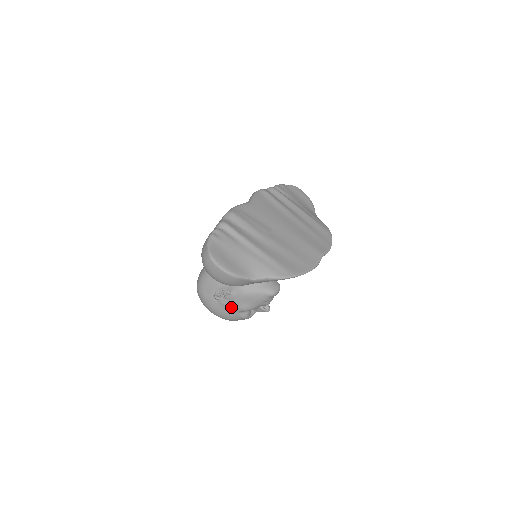
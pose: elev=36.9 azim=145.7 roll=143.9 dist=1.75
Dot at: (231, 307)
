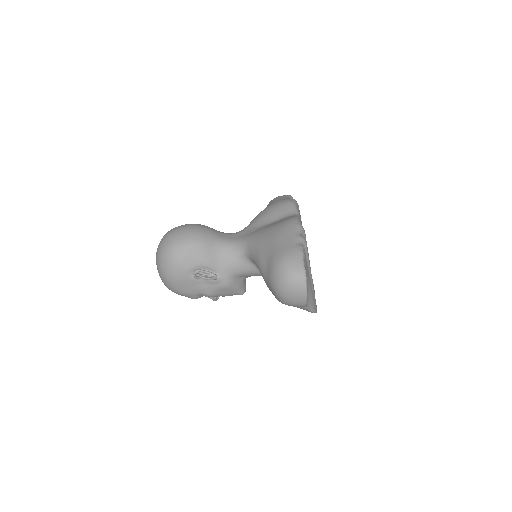
Dot at: (201, 288)
